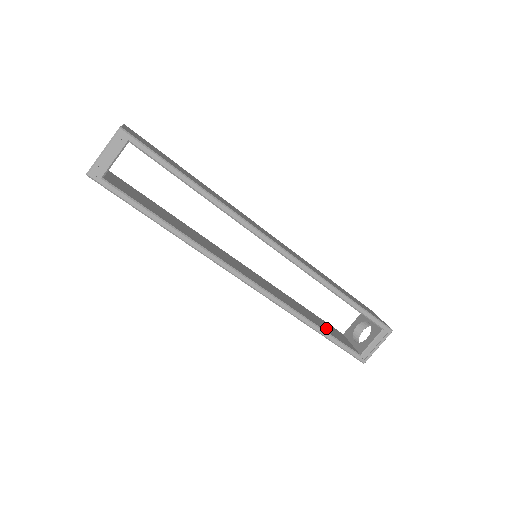
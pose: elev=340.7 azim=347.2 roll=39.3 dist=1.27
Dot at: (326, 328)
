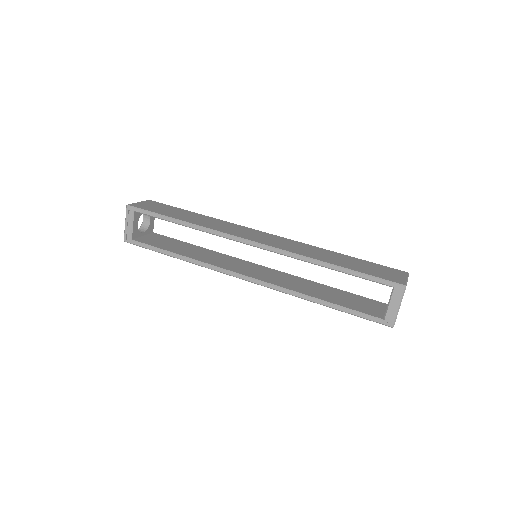
Dot at: (343, 301)
